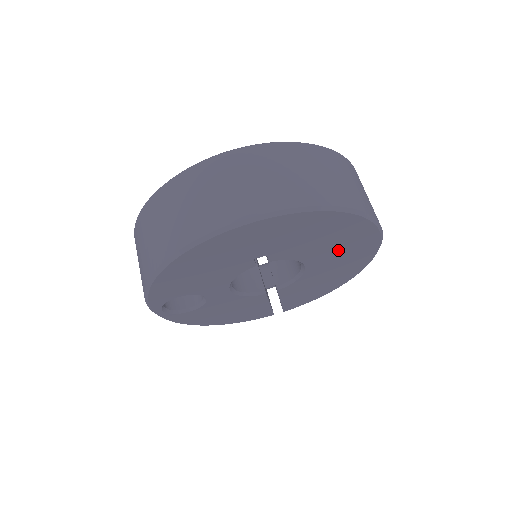
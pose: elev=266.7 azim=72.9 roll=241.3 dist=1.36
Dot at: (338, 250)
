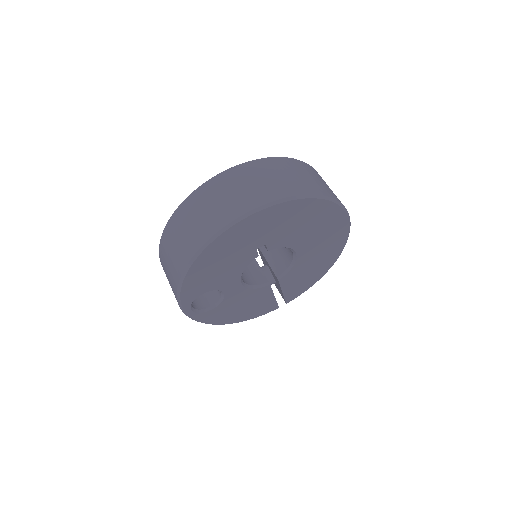
Dot at: (318, 234)
